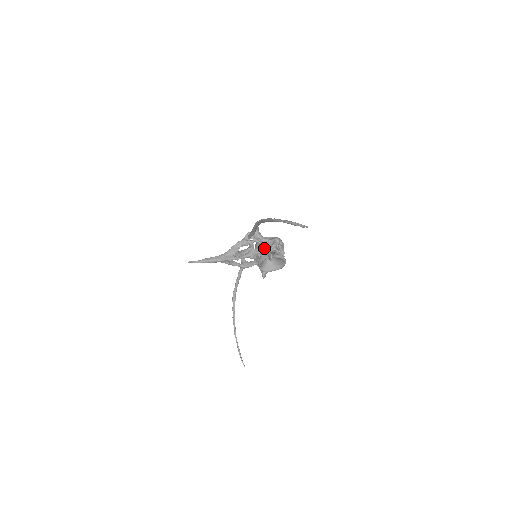
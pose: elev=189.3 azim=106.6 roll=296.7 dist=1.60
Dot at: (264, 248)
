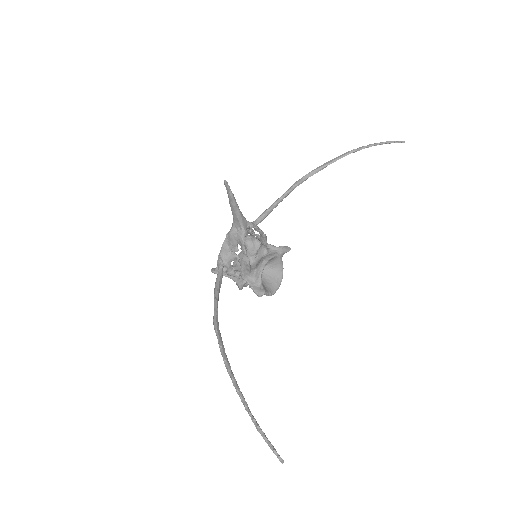
Dot at: (269, 245)
